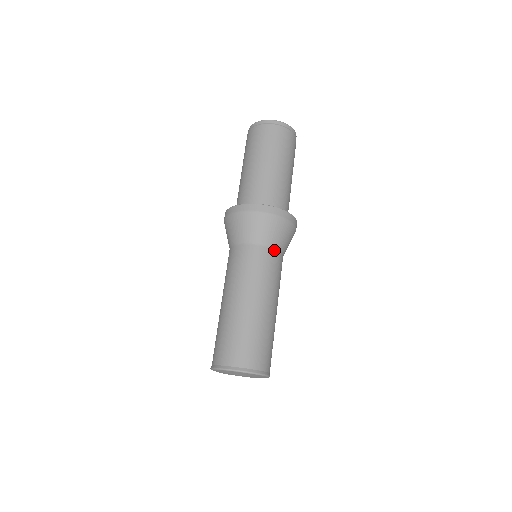
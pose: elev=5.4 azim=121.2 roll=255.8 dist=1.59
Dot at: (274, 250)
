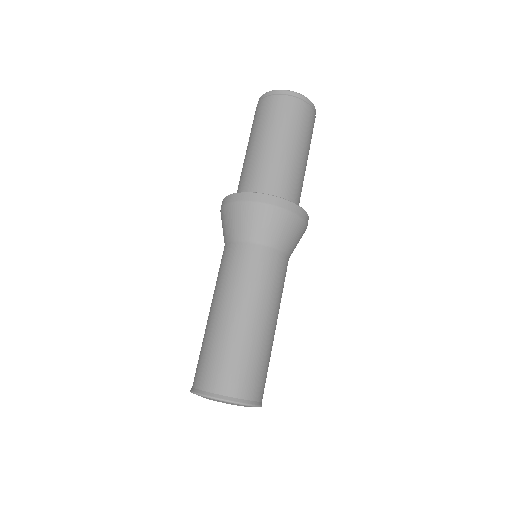
Dot at: (270, 248)
